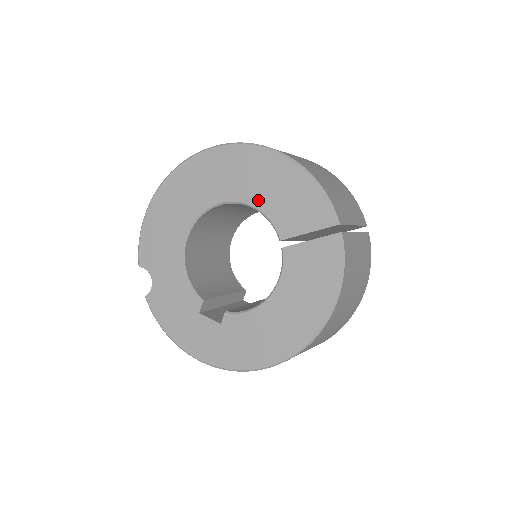
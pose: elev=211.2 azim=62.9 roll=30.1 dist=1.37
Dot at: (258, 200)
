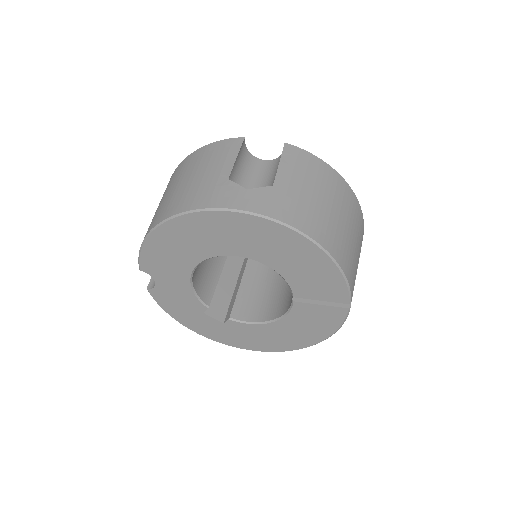
Dot at: (280, 267)
